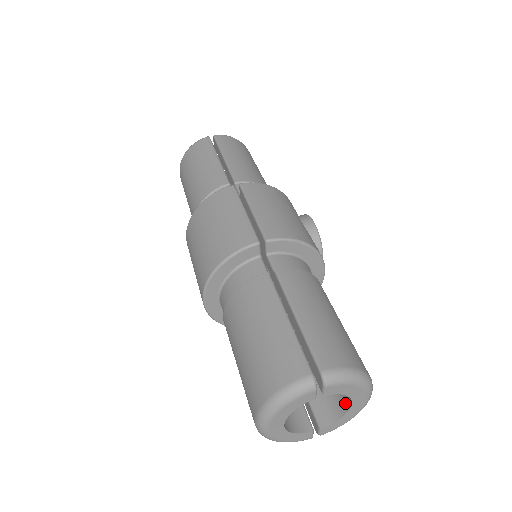
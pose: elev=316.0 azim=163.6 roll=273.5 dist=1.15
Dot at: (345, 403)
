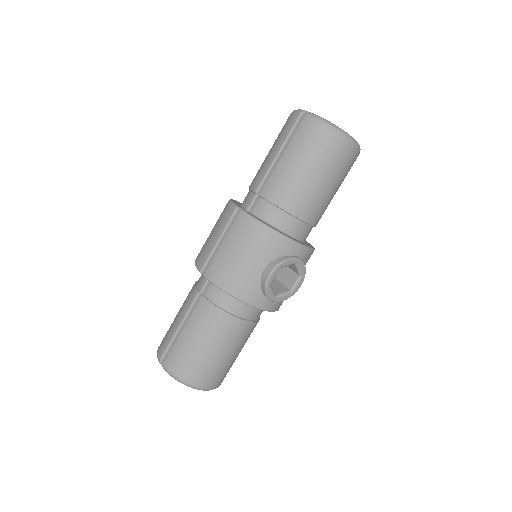
Dot at: occluded
